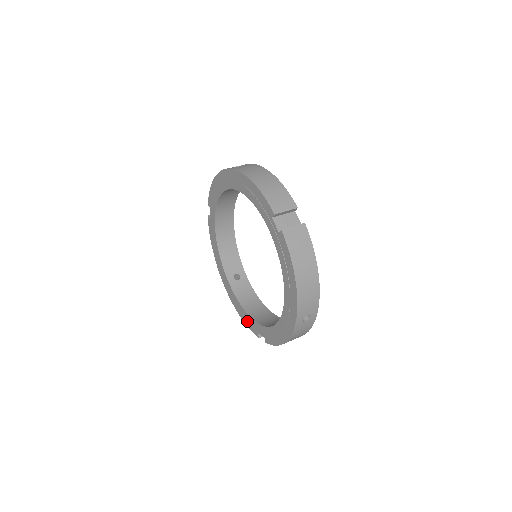
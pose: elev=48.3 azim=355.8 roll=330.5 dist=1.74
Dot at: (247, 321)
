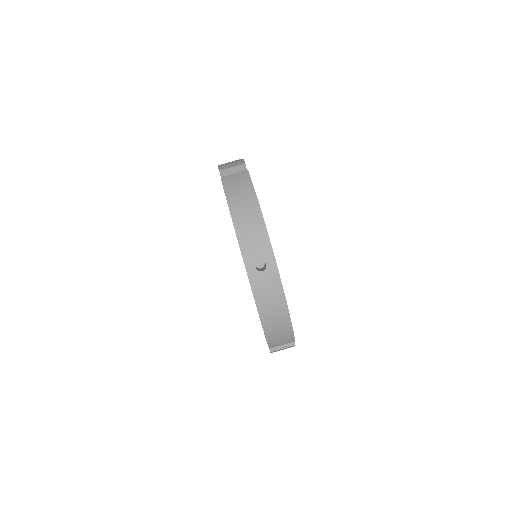
Dot at: occluded
